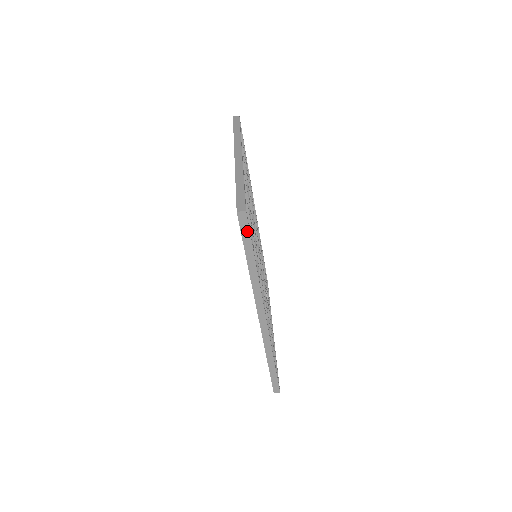
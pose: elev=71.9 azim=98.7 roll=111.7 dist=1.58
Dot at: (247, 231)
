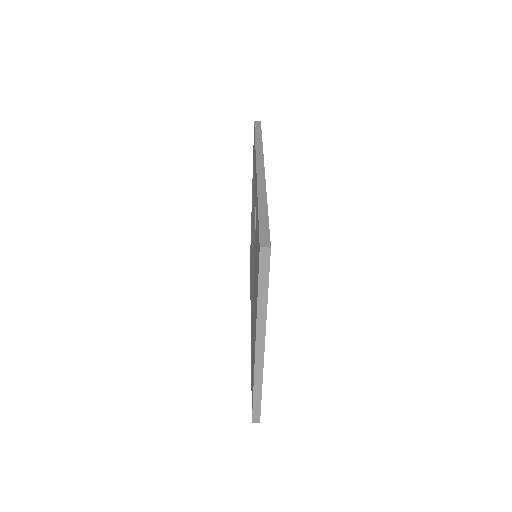
Dot at: occluded
